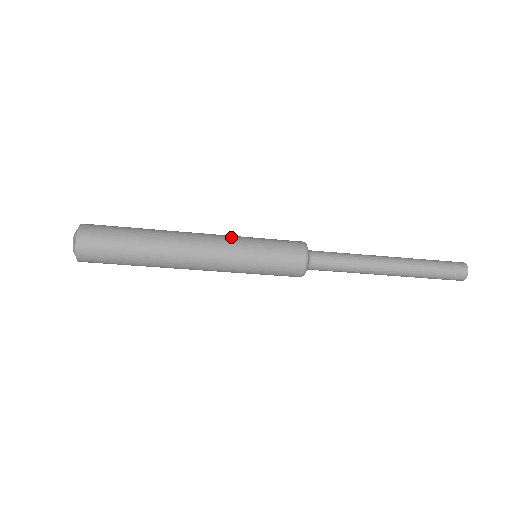
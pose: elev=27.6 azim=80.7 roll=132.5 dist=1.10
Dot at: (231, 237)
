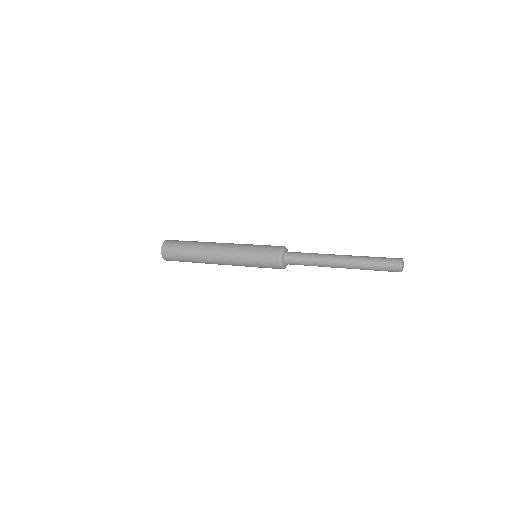
Dot at: (236, 255)
